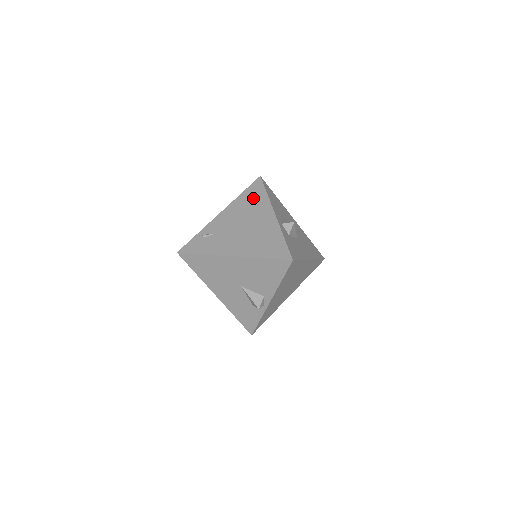
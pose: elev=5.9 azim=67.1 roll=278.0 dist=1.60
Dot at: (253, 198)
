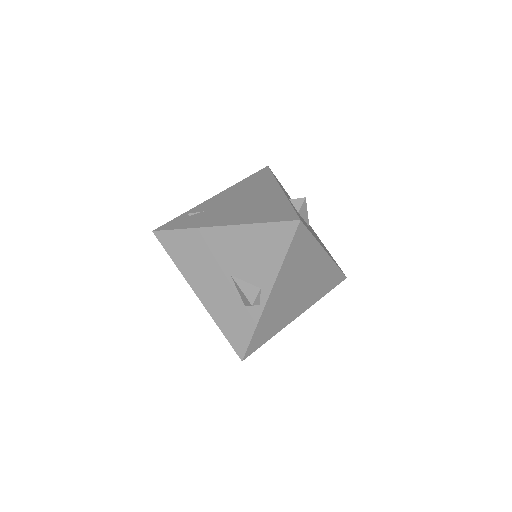
Dot at: (256, 181)
